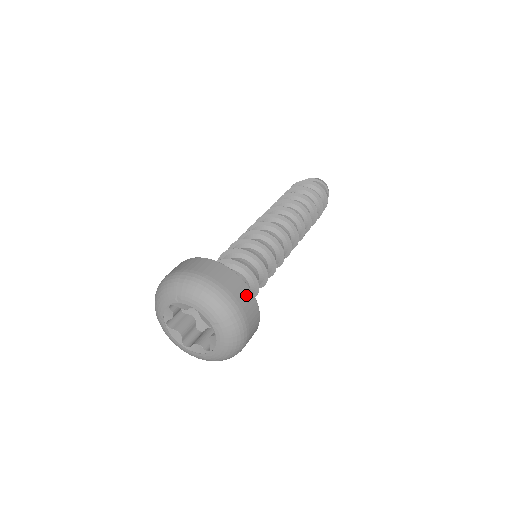
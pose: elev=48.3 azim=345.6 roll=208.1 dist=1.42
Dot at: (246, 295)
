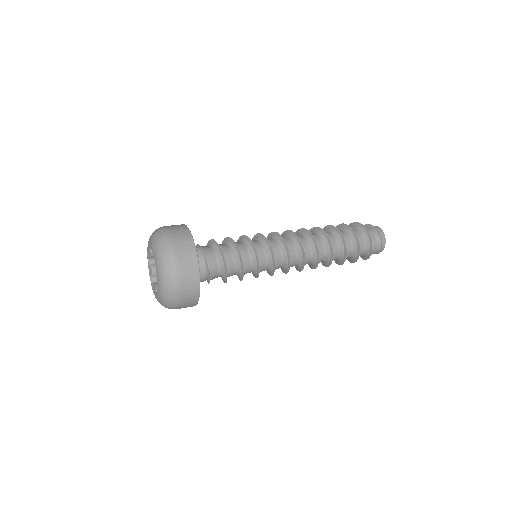
Dot at: (191, 270)
